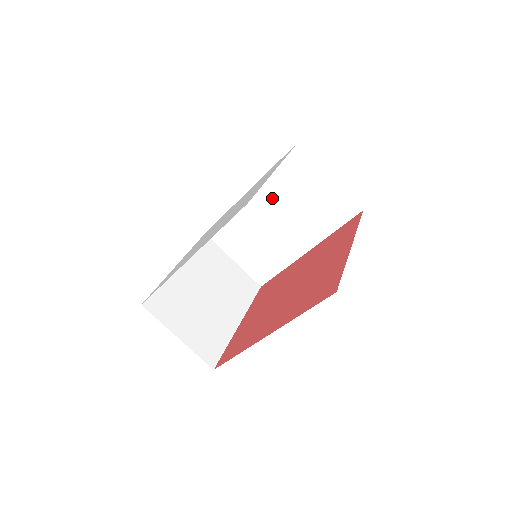
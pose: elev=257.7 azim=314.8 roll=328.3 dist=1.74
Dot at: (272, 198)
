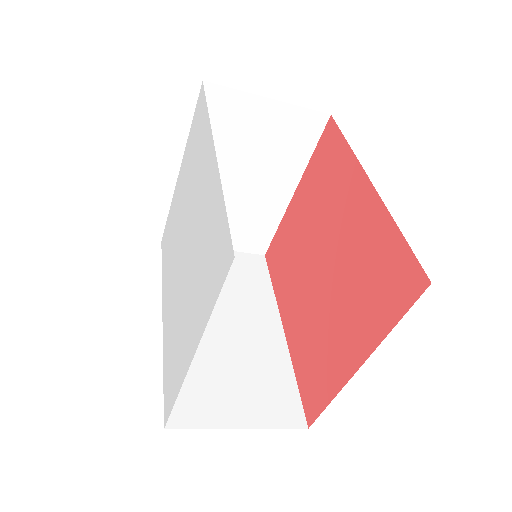
Dot at: occluded
